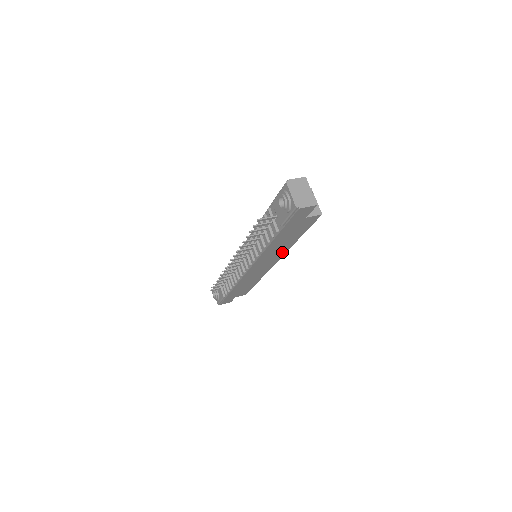
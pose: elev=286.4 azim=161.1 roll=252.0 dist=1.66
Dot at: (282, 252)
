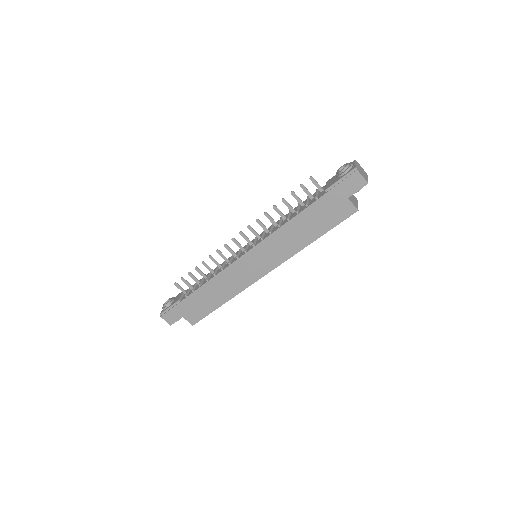
Dot at: (287, 254)
